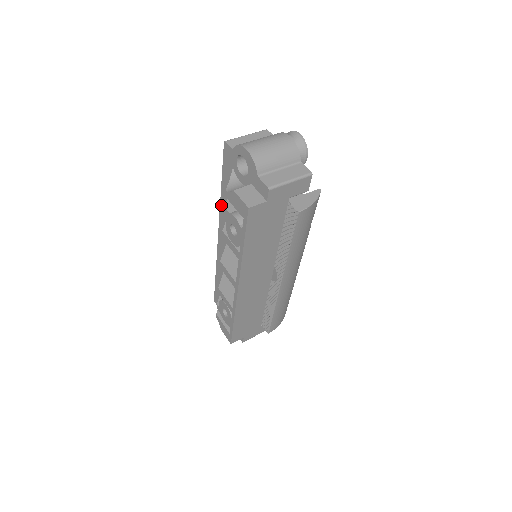
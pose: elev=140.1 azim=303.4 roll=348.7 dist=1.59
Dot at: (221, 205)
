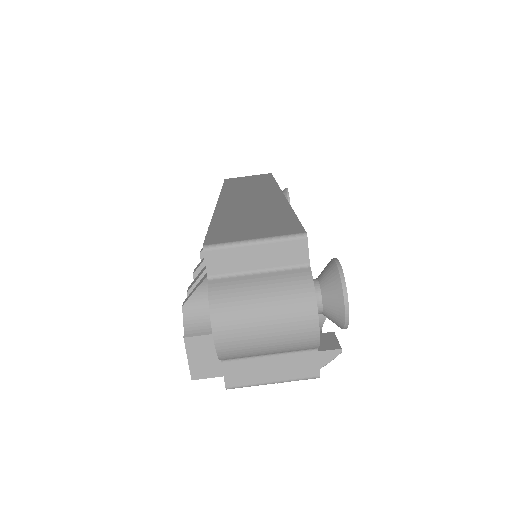
Dot at: occluded
